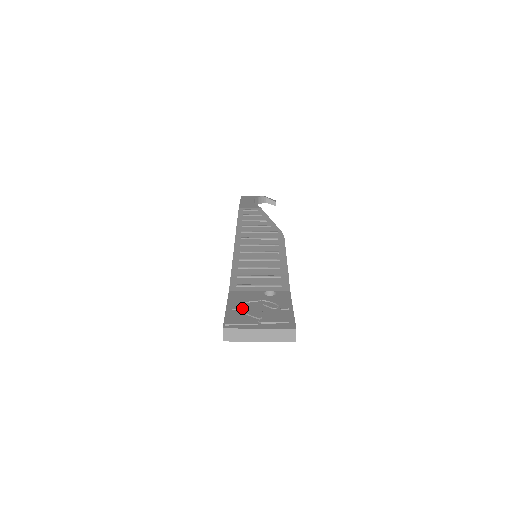
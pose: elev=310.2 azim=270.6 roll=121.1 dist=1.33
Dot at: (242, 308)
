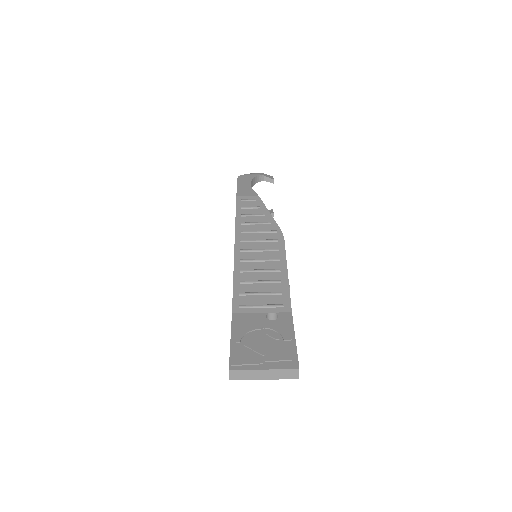
Dot at: (246, 340)
